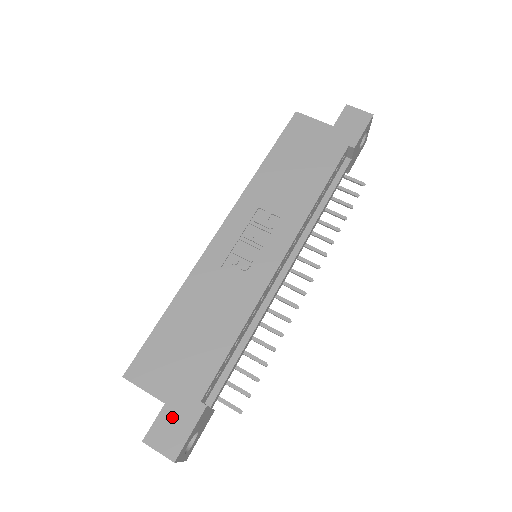
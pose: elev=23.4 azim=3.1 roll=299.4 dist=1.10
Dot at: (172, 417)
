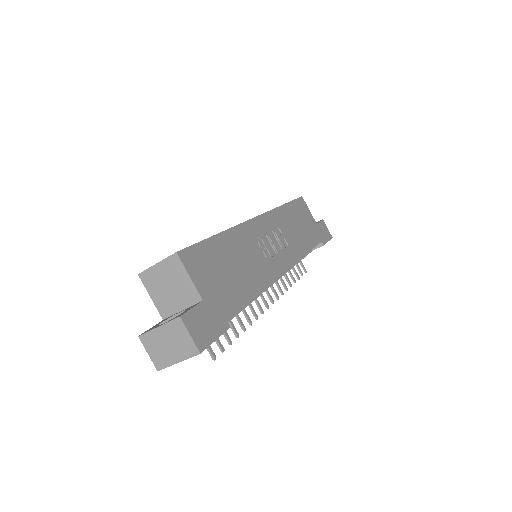
Dot at: (206, 315)
